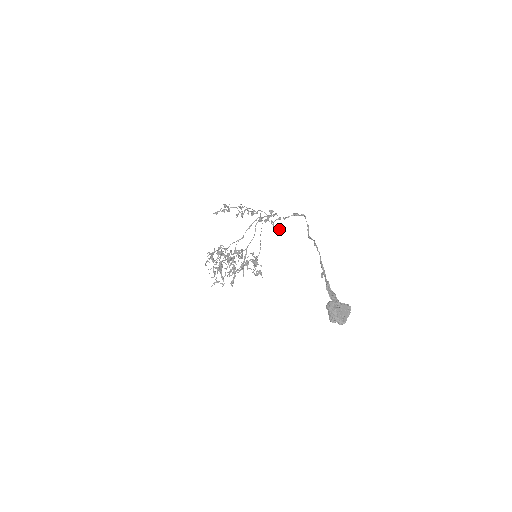
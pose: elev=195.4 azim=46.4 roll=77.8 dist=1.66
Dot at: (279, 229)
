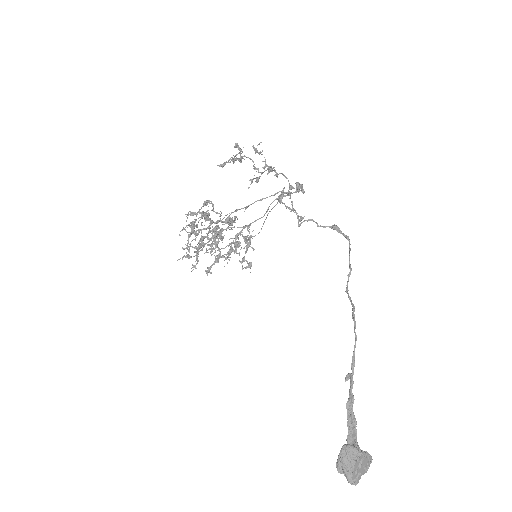
Dot at: occluded
